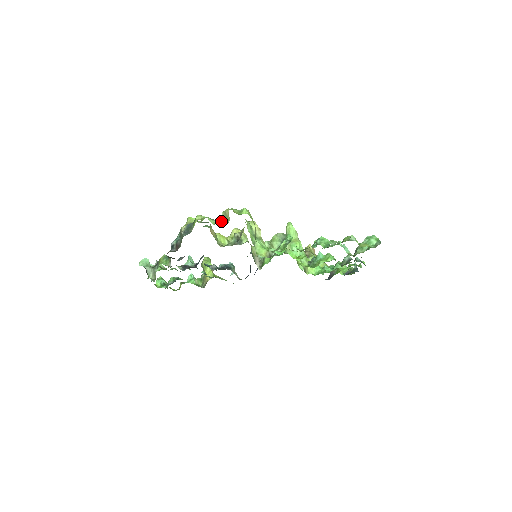
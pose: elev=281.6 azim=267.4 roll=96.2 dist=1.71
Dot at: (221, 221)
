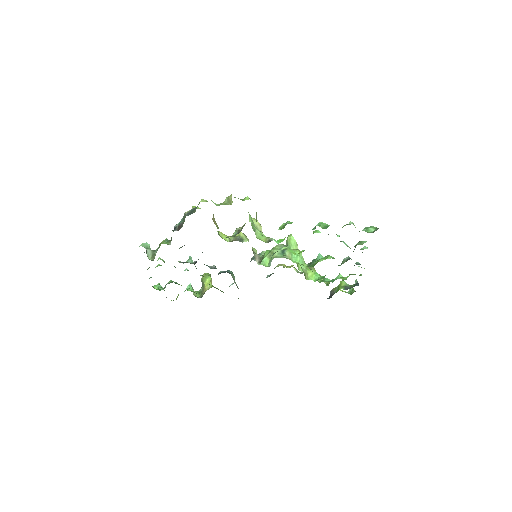
Dot at: occluded
